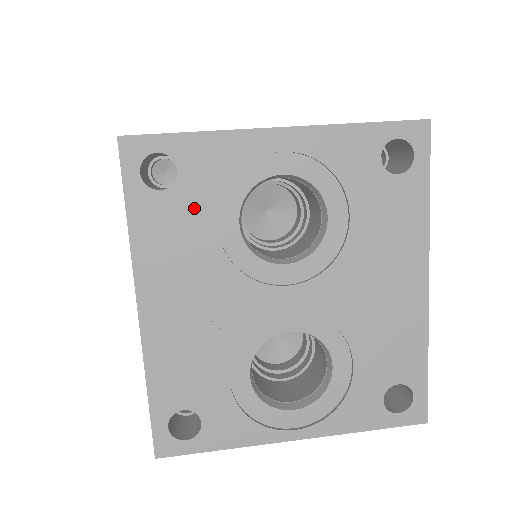
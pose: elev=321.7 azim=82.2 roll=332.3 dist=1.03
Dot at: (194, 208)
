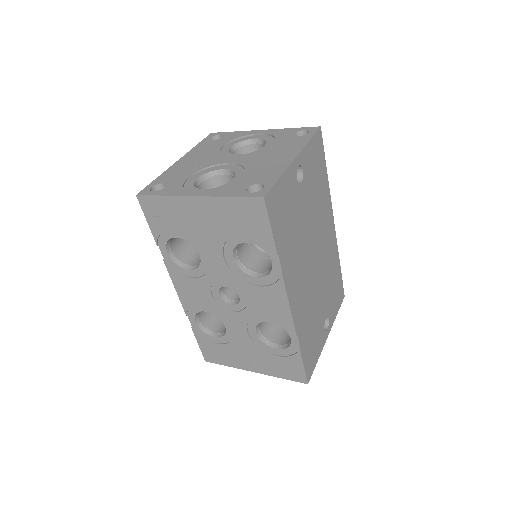
Dot at: (219, 143)
